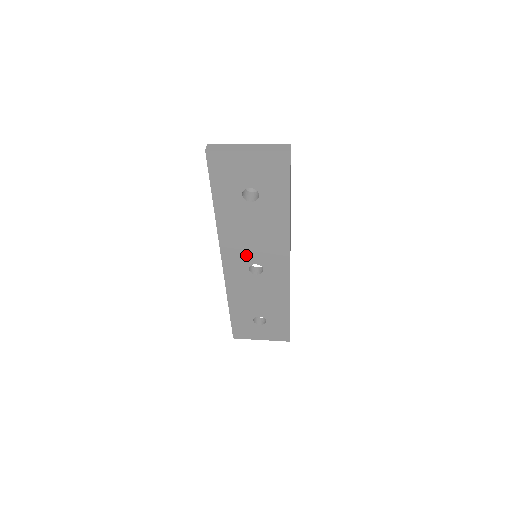
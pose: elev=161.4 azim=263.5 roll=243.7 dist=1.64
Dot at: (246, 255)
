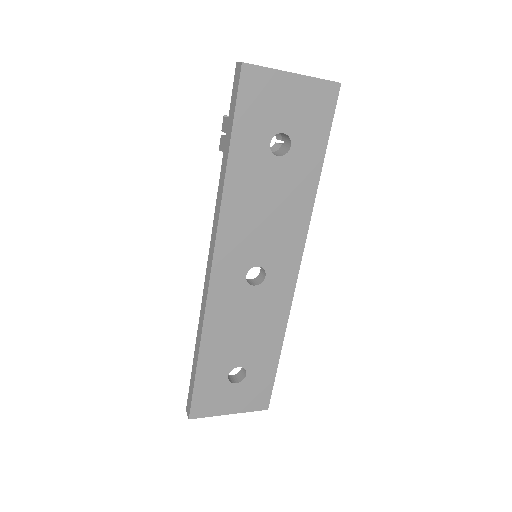
Dot at: (249, 250)
